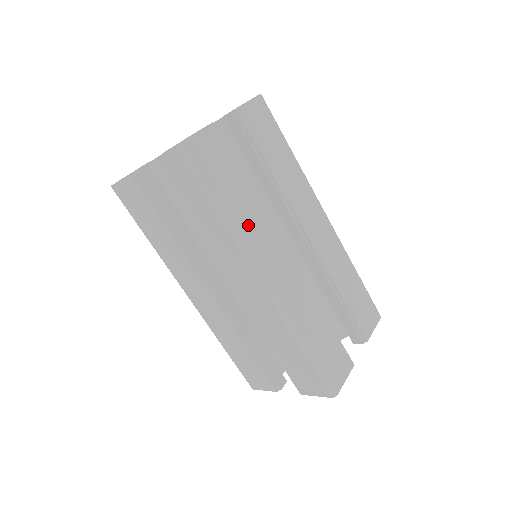
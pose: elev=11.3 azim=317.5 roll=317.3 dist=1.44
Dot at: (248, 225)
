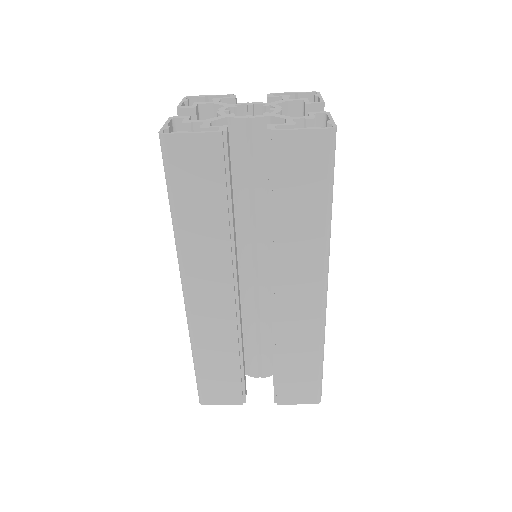
Dot at: occluded
